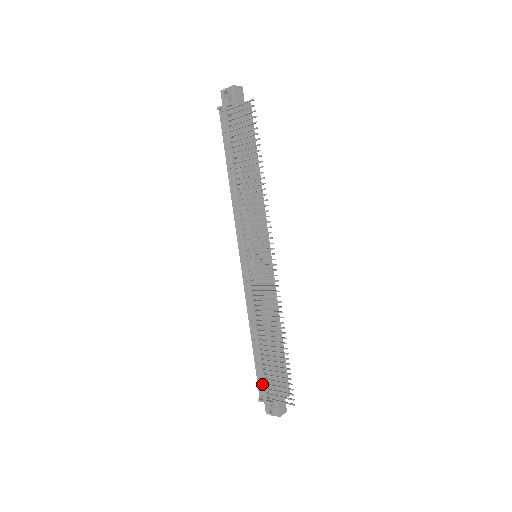
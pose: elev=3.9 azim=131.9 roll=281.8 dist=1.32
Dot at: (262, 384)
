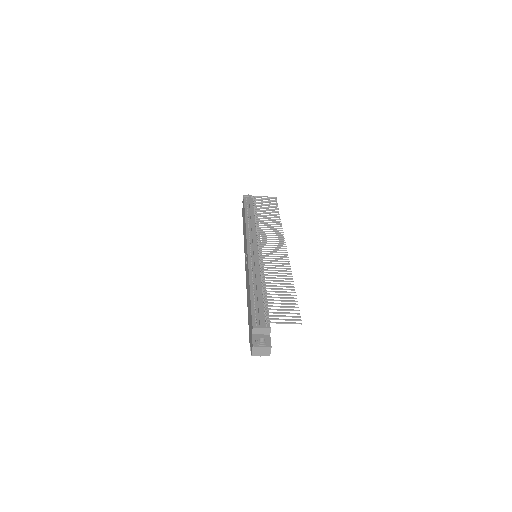
Dot at: (260, 315)
